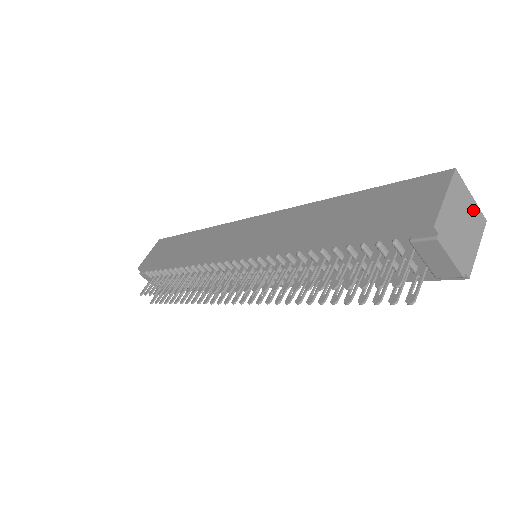
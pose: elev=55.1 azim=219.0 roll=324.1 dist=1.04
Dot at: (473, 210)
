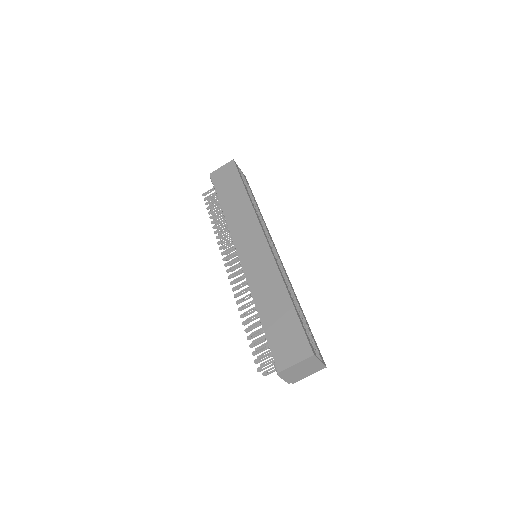
Dot at: (317, 365)
